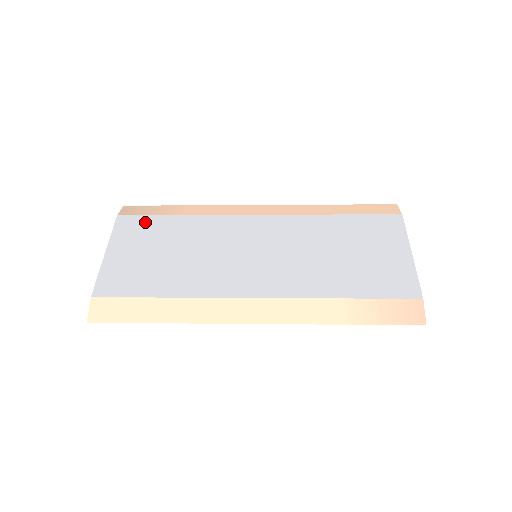
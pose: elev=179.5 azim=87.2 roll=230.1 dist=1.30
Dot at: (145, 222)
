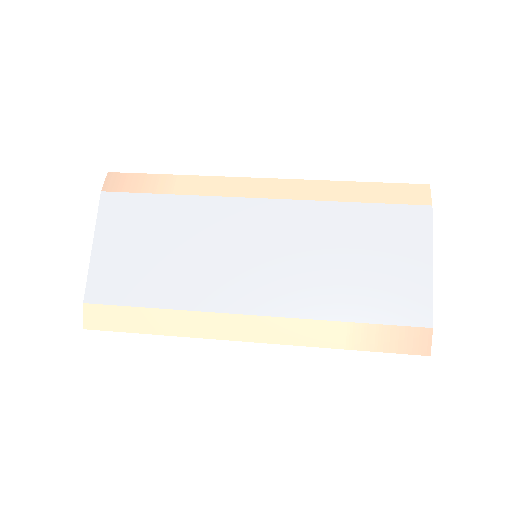
Dot at: (133, 203)
